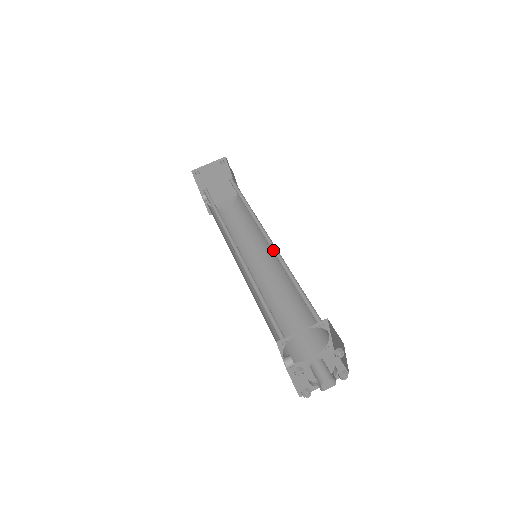
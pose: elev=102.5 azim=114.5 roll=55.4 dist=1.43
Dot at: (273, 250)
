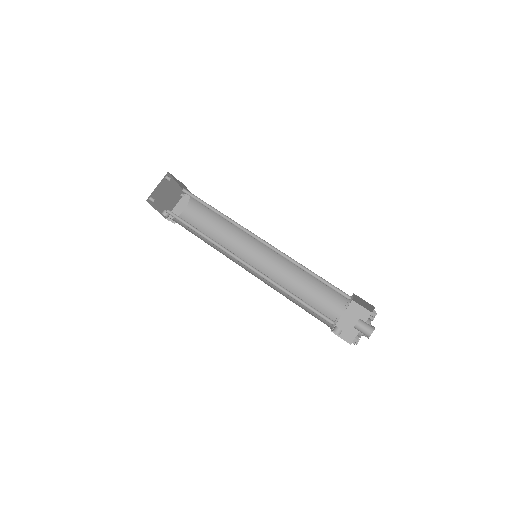
Dot at: (273, 250)
